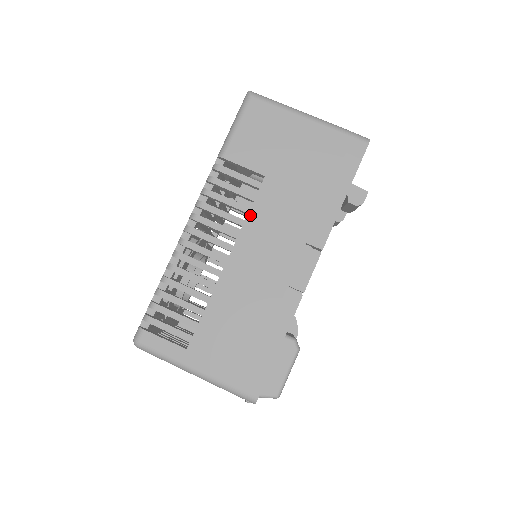
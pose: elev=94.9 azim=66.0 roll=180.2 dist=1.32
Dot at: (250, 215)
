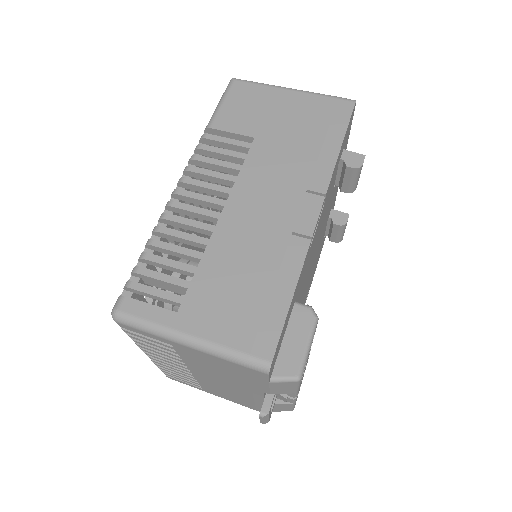
Dot at: (242, 171)
